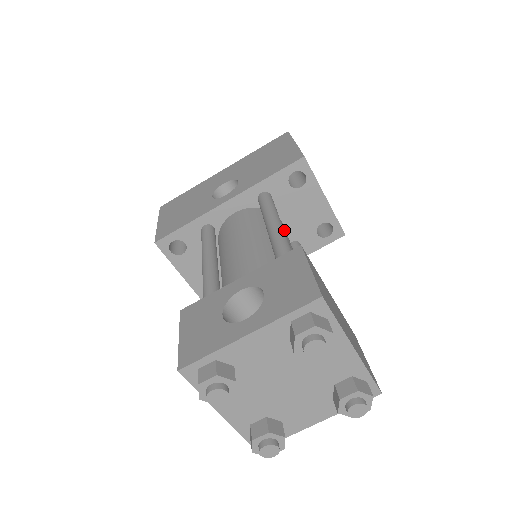
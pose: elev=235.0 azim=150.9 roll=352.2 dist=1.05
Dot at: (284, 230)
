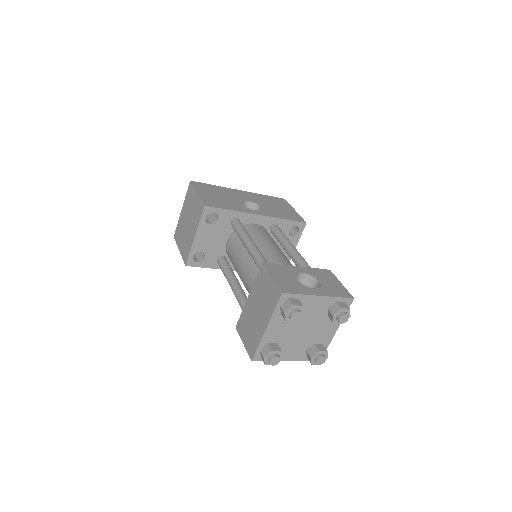
Dot at: occluded
